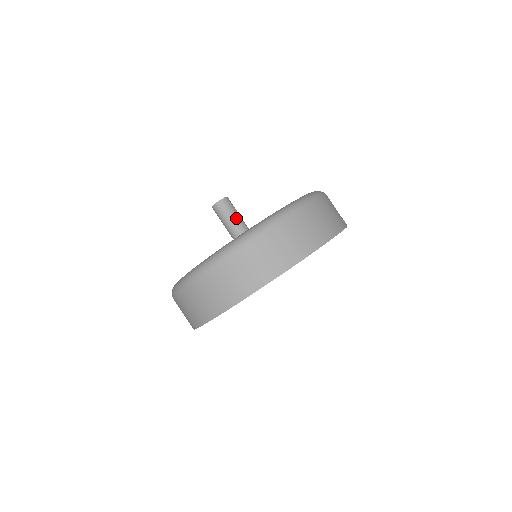
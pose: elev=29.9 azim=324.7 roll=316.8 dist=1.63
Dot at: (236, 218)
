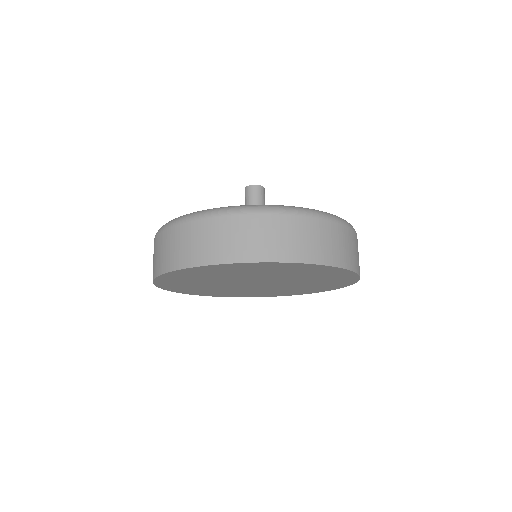
Dot at: occluded
